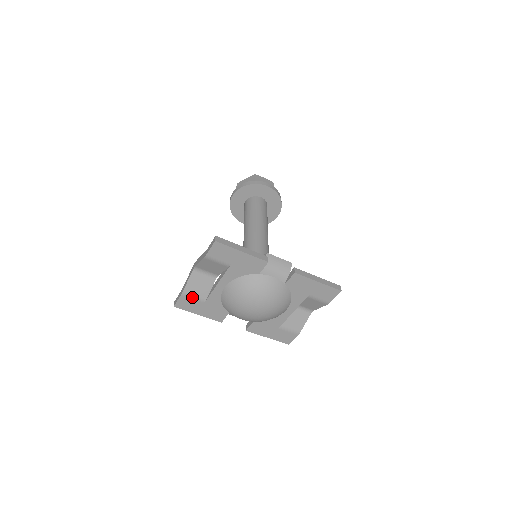
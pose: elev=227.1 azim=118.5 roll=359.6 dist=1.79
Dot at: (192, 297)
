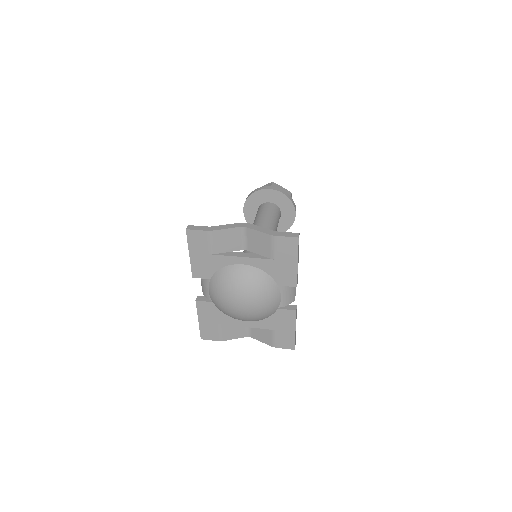
Dot at: (211, 241)
